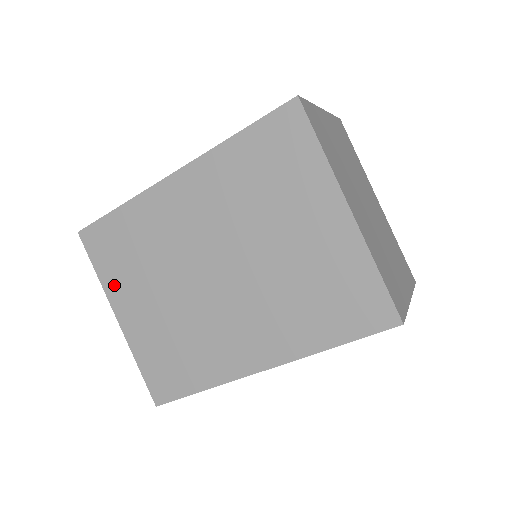
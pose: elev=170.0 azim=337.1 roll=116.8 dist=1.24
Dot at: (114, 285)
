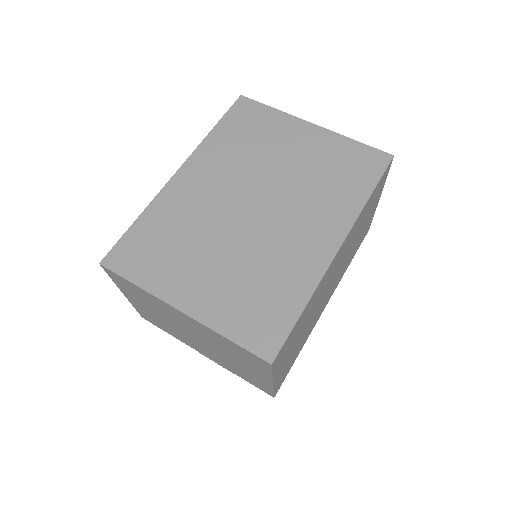
Dot at: (161, 281)
